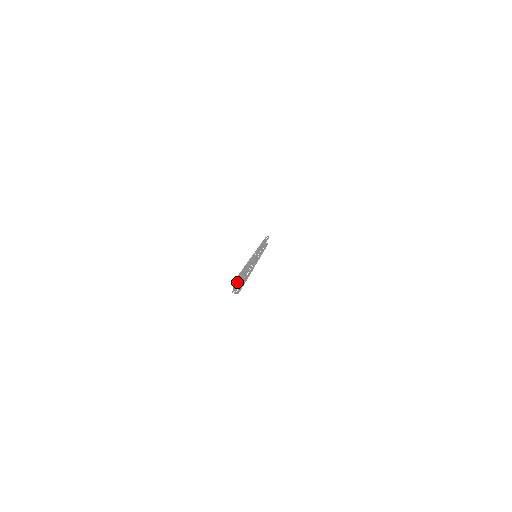
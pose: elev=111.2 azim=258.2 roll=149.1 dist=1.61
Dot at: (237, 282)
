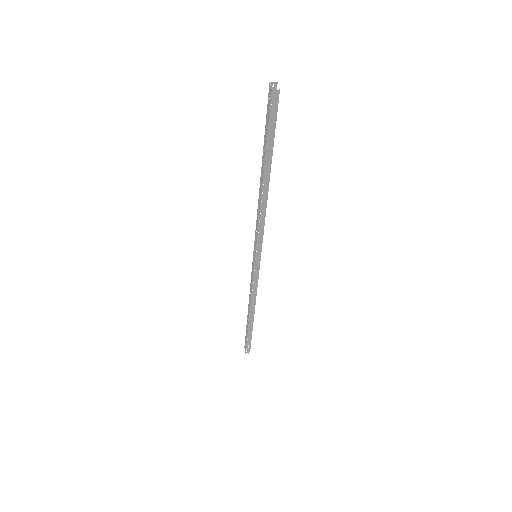
Dot at: (267, 124)
